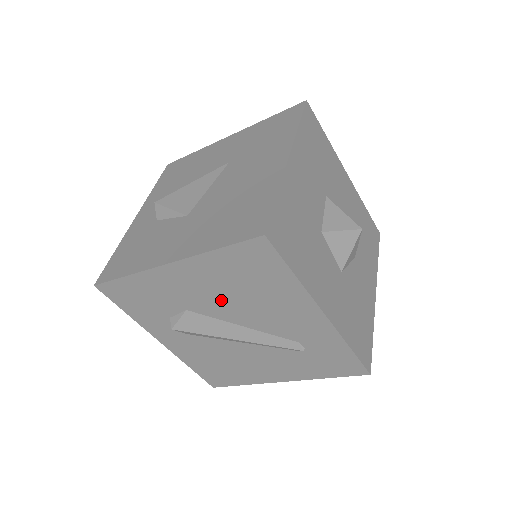
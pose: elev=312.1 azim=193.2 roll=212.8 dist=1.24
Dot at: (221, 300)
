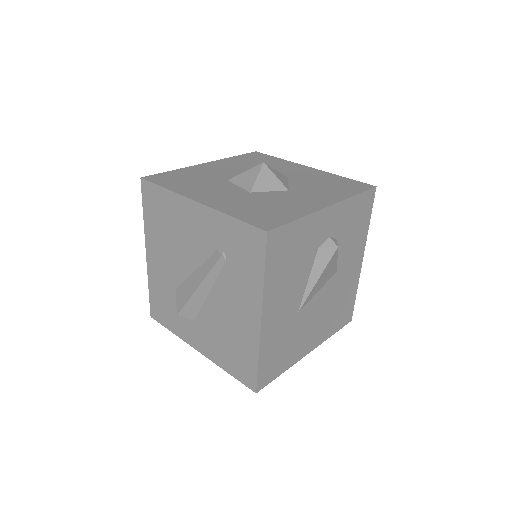
Dot at: (173, 256)
